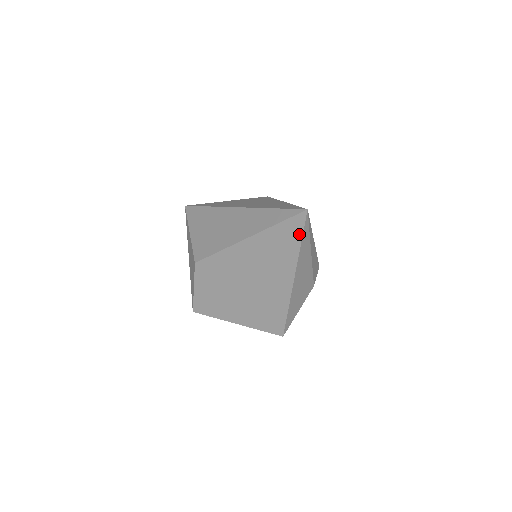
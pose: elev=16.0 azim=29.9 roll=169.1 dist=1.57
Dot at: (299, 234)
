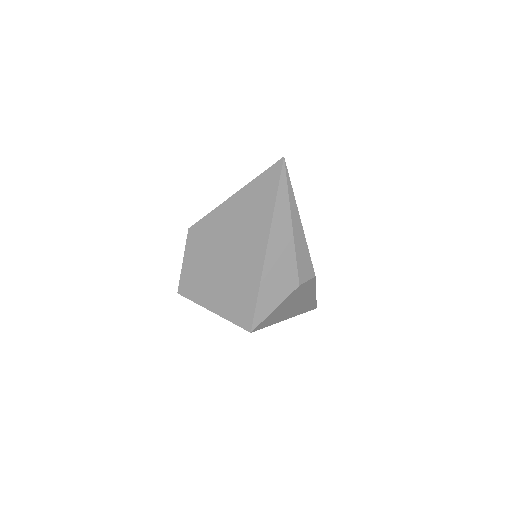
Dot at: (275, 187)
